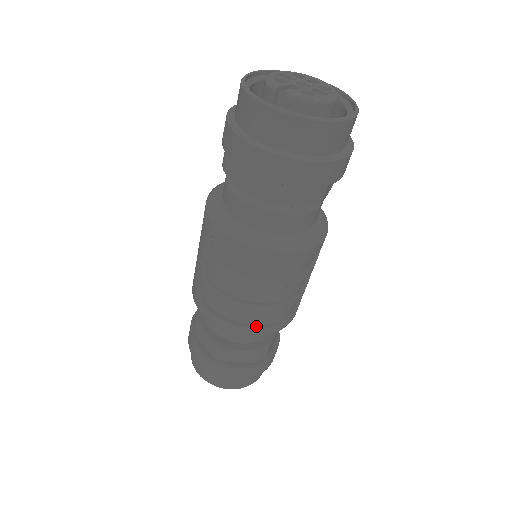
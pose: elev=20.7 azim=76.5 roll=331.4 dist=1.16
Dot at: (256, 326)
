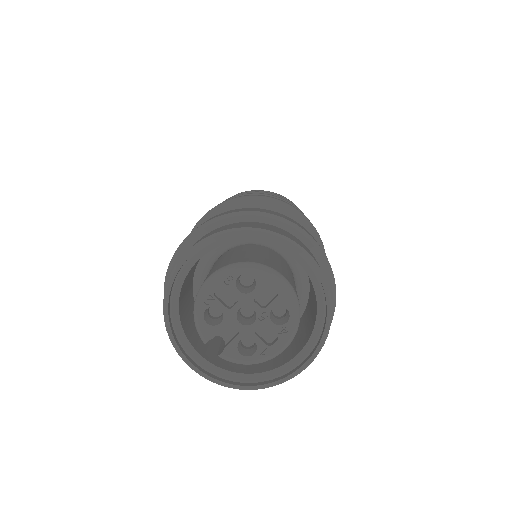
Dot at: occluded
